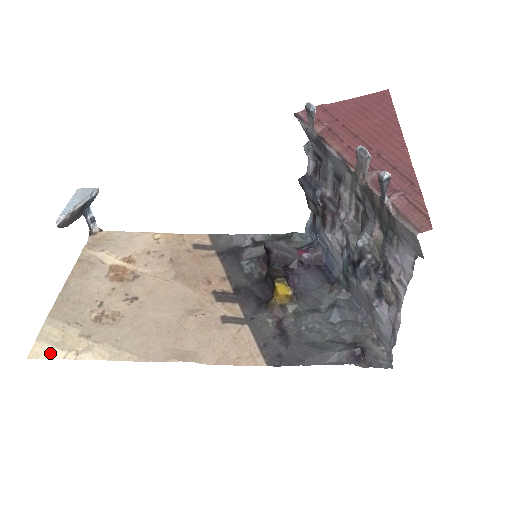
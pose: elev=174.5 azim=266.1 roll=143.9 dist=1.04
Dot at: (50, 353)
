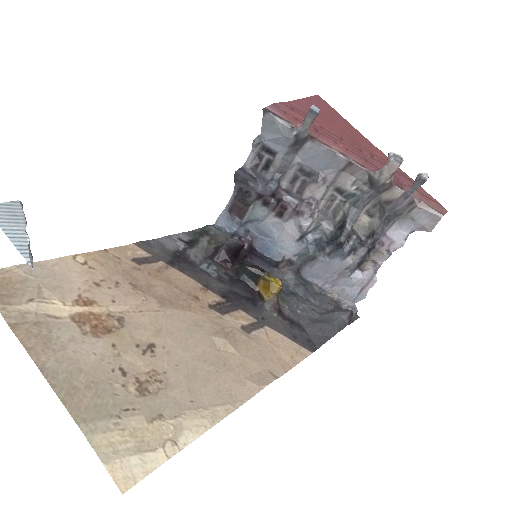
Dot at: (144, 465)
